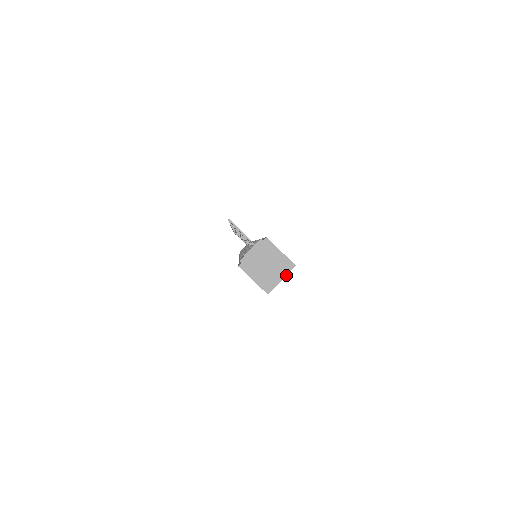
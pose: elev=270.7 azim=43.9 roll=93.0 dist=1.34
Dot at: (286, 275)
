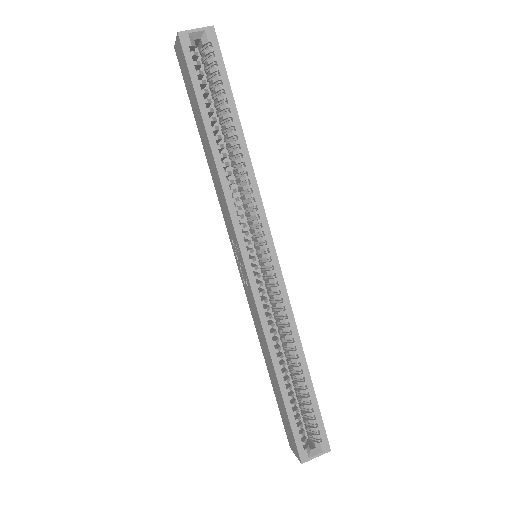
Dot at: (202, 28)
